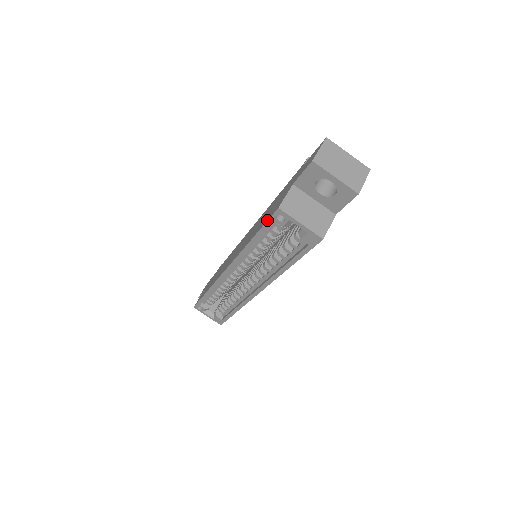
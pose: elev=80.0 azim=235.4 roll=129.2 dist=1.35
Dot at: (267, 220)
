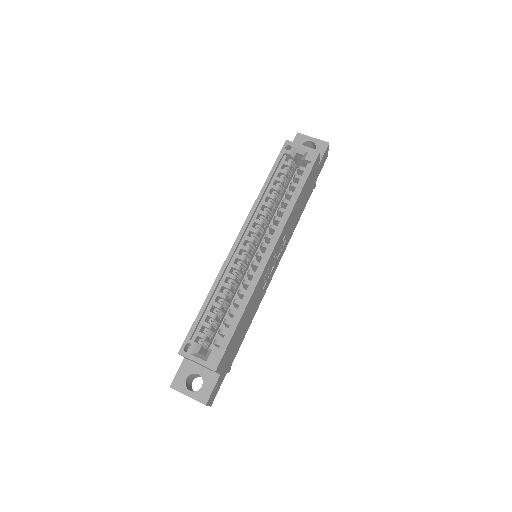
Dot at: (278, 155)
